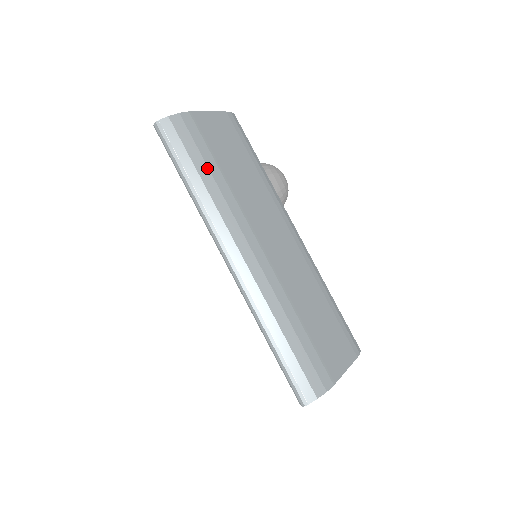
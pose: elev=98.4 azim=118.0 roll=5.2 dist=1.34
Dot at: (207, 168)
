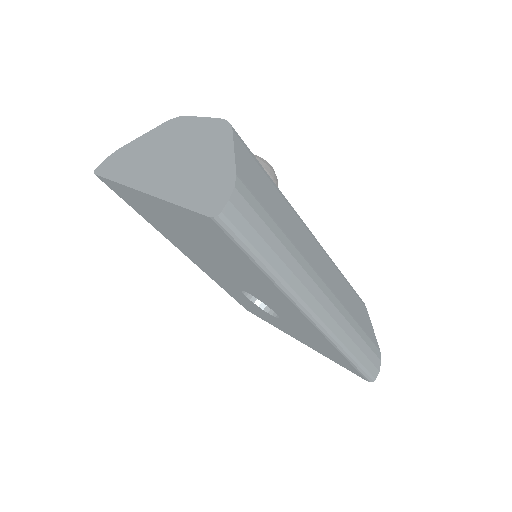
Dot at: (277, 239)
